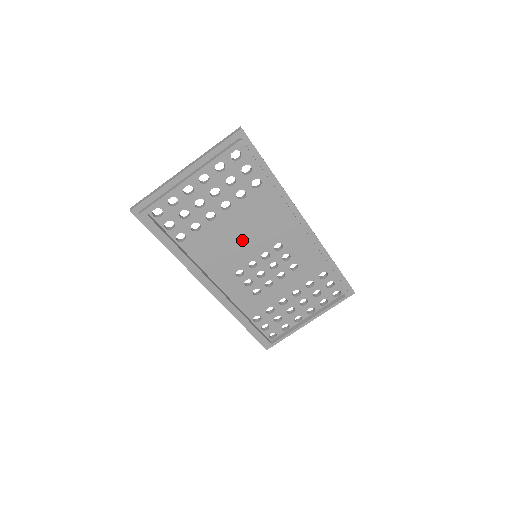
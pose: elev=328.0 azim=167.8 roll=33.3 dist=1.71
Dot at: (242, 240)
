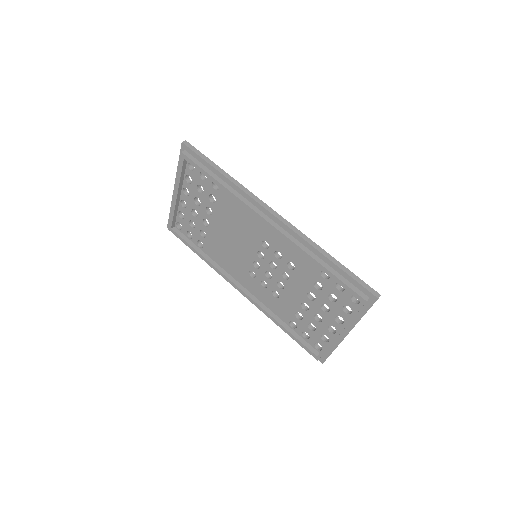
Dot at: (236, 241)
